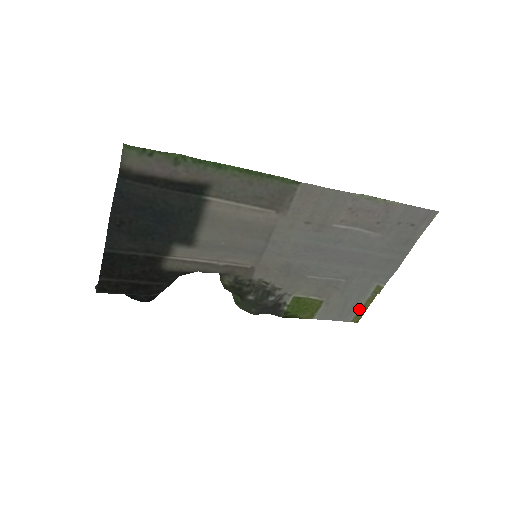
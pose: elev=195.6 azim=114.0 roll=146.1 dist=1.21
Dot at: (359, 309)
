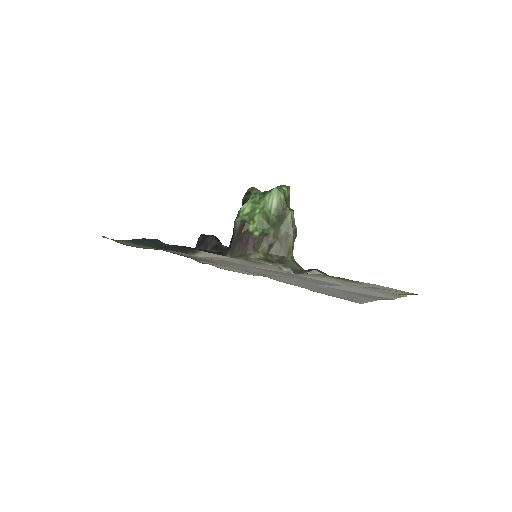
Dot at: (403, 293)
